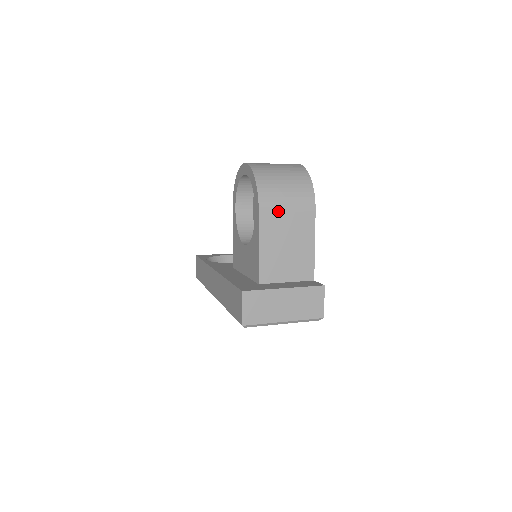
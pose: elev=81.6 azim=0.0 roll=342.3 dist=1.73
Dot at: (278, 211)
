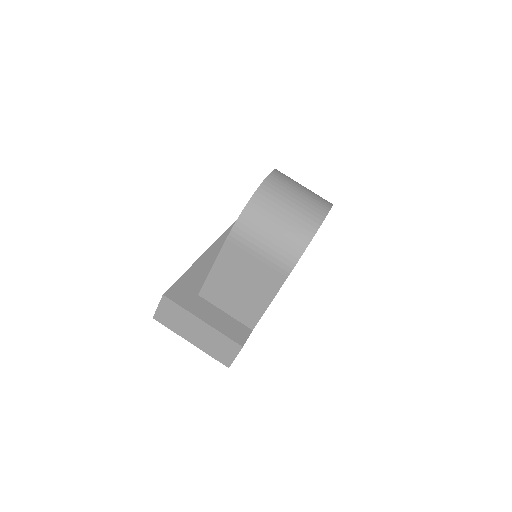
Dot at: (247, 251)
